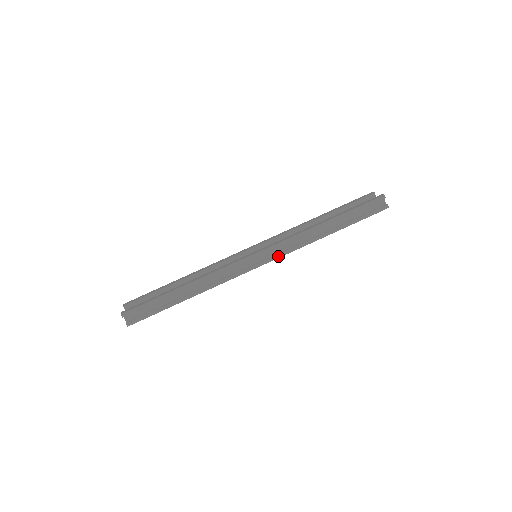
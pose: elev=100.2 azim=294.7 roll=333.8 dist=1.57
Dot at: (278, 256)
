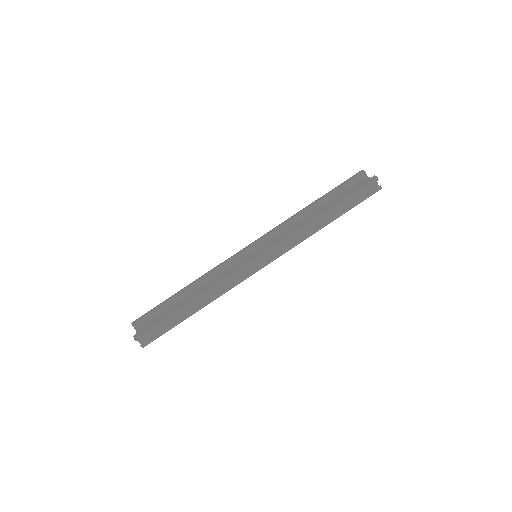
Dot at: (279, 255)
